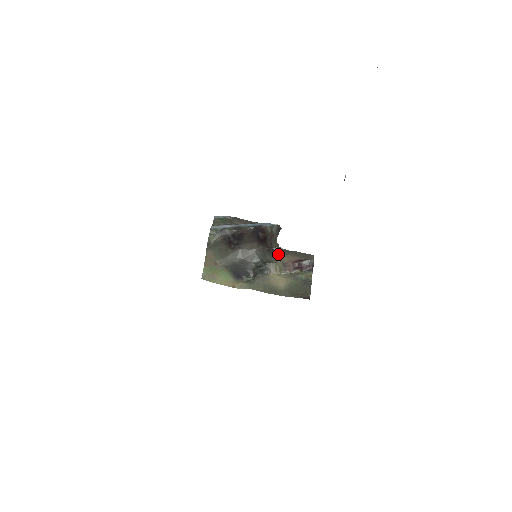
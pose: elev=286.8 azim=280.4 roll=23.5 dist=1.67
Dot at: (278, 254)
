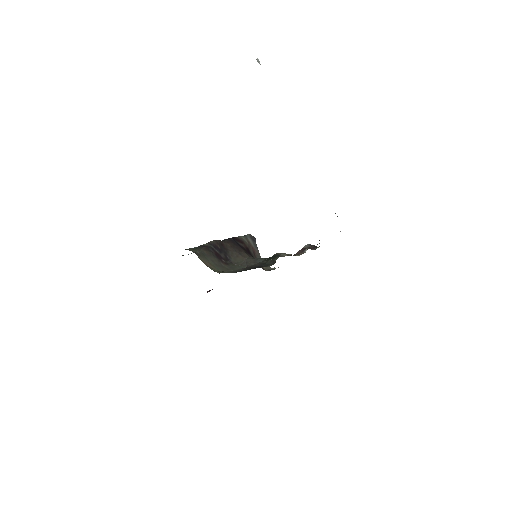
Dot at: occluded
